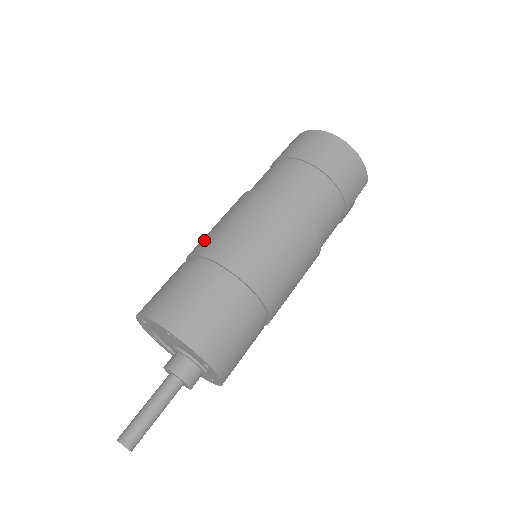
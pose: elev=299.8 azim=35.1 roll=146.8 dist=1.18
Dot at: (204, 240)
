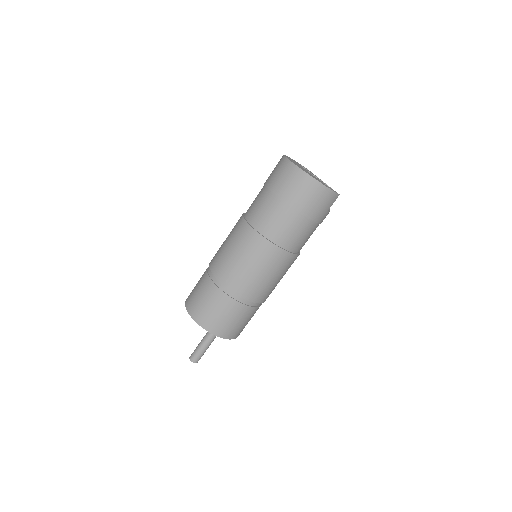
Dot at: (216, 257)
